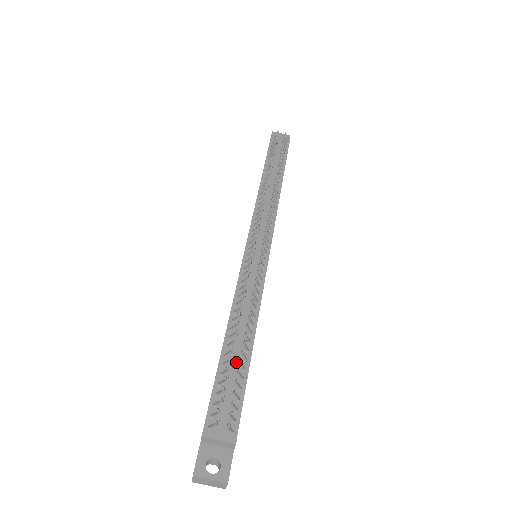
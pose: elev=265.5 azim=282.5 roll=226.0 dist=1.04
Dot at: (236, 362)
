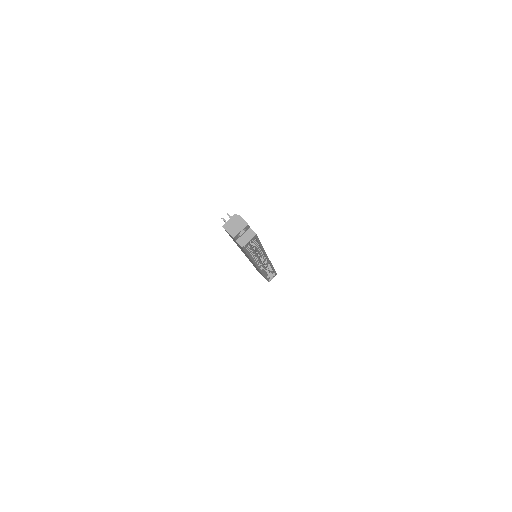
Dot at: occluded
